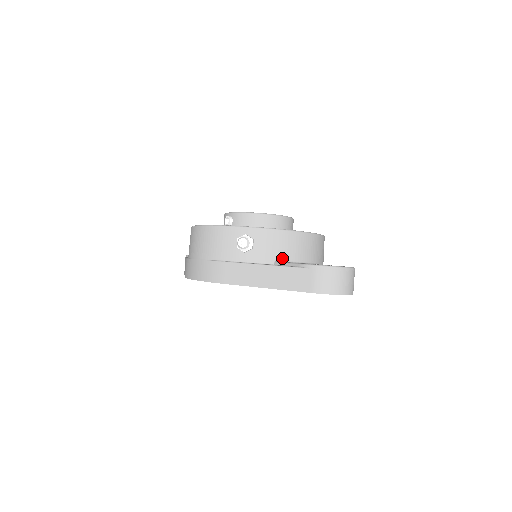
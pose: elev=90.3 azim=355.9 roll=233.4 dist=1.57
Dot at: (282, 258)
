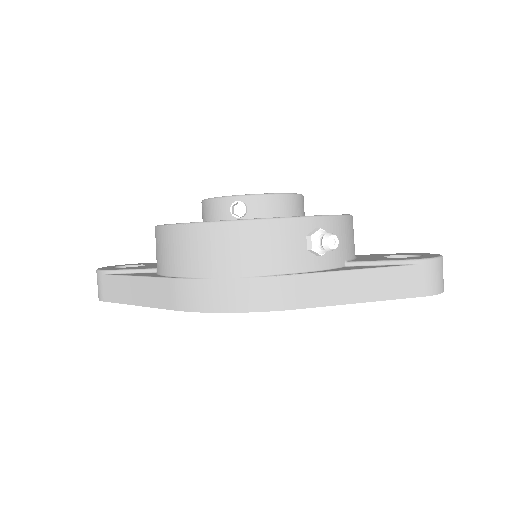
Dot at: (349, 255)
